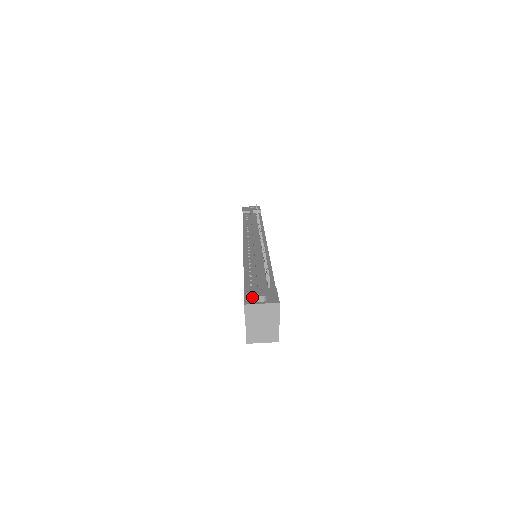
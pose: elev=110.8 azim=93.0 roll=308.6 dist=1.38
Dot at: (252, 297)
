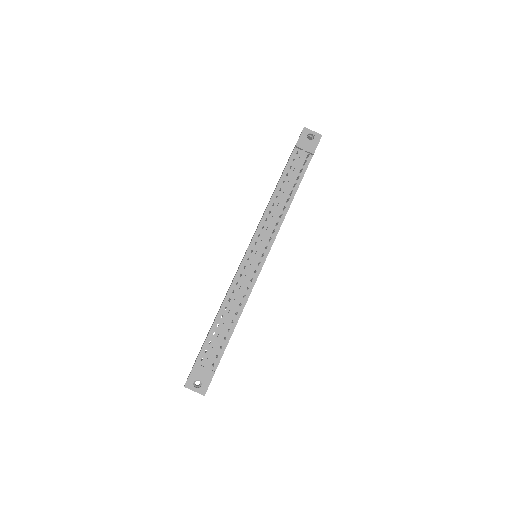
Dot at: (193, 379)
